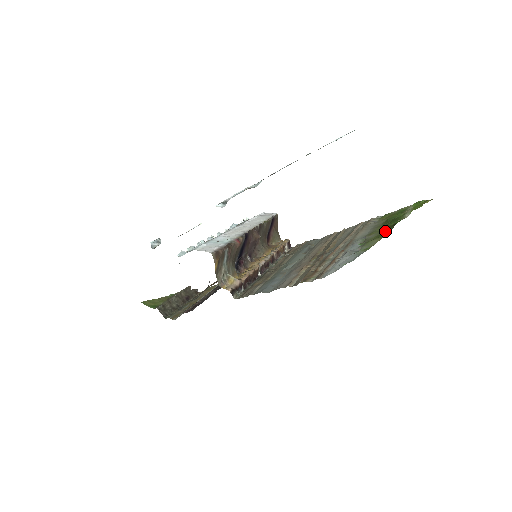
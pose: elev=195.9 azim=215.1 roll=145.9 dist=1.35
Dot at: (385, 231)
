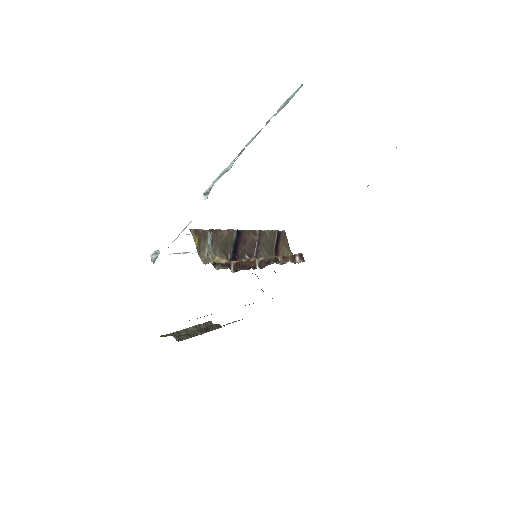
Dot at: occluded
